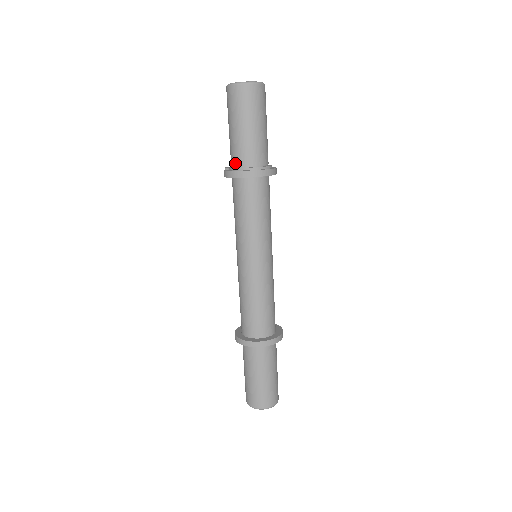
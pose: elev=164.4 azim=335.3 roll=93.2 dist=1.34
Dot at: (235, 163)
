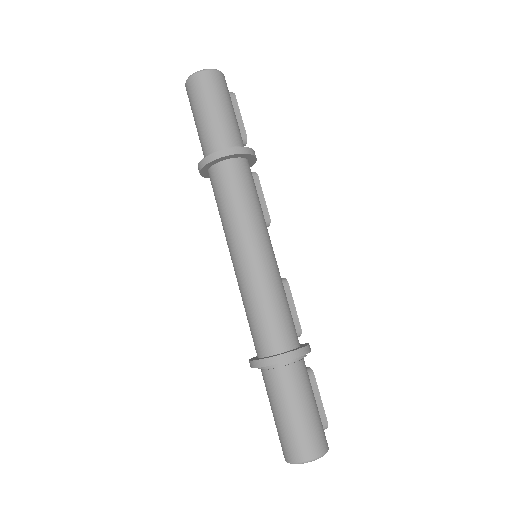
Dot at: (204, 157)
